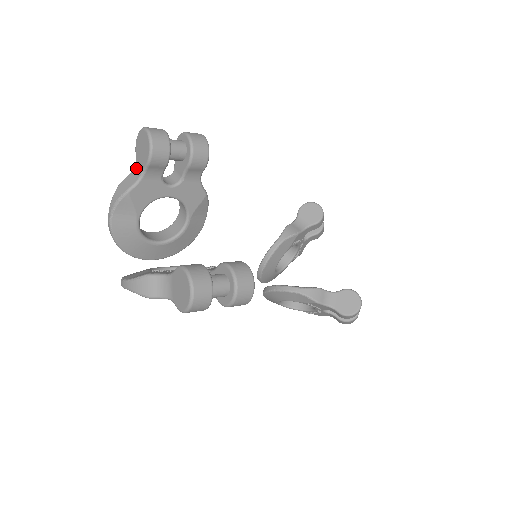
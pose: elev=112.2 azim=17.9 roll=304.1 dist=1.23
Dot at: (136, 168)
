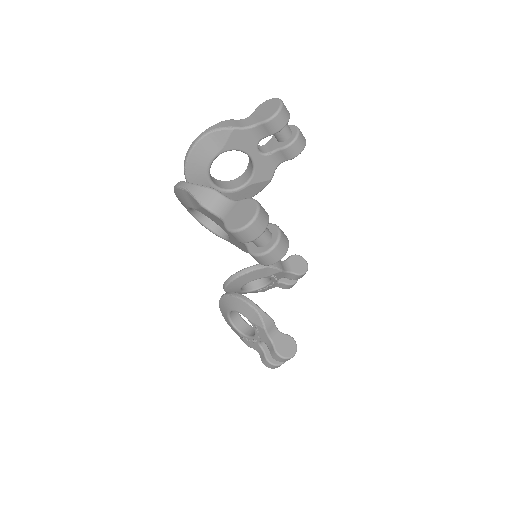
Dot at: (249, 119)
